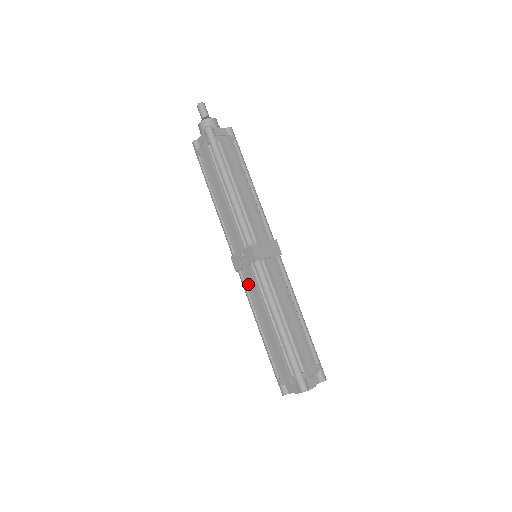
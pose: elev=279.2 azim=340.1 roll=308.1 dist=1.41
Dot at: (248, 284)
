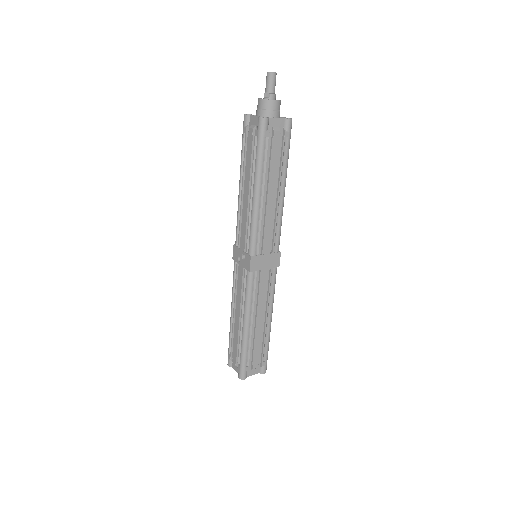
Dot at: (237, 277)
